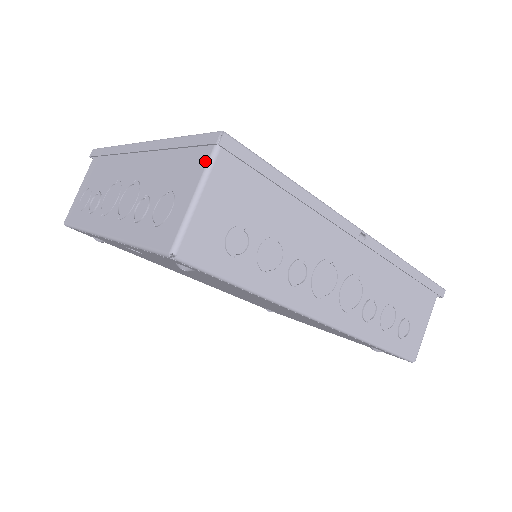
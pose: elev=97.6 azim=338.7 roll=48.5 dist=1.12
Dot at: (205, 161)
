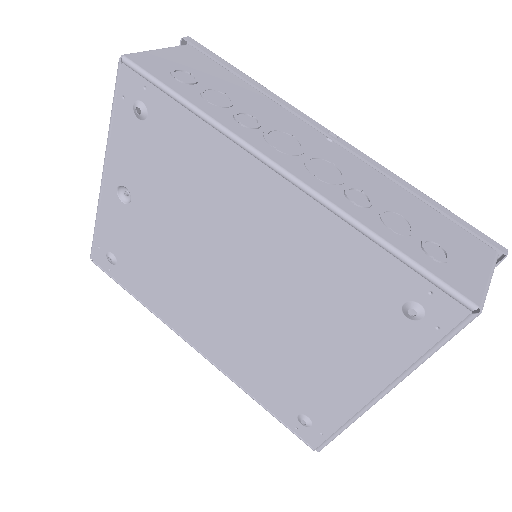
Dot at: occluded
